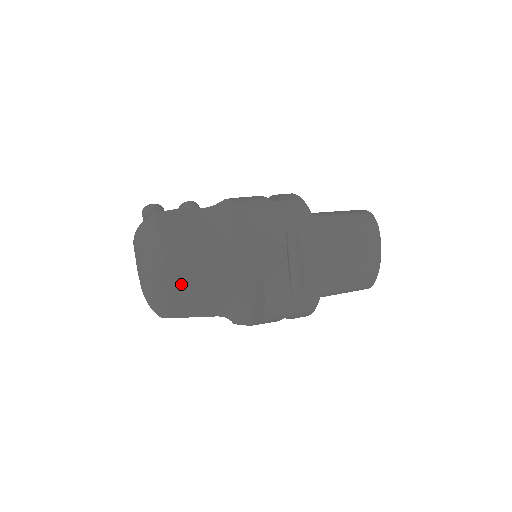
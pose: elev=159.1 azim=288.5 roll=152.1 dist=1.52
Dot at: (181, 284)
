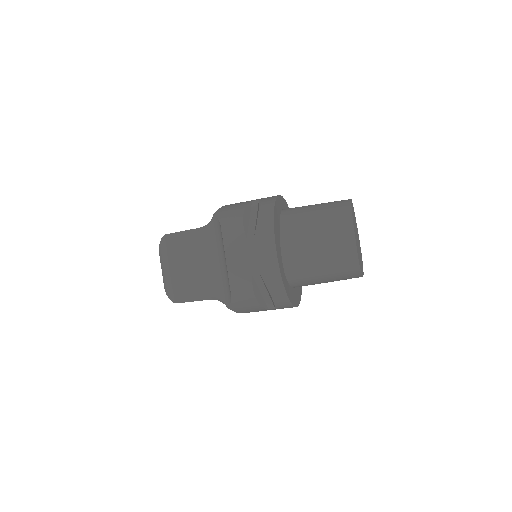
Dot at: (177, 255)
